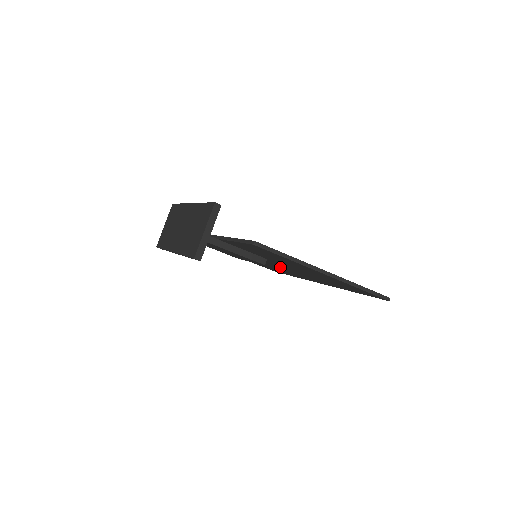
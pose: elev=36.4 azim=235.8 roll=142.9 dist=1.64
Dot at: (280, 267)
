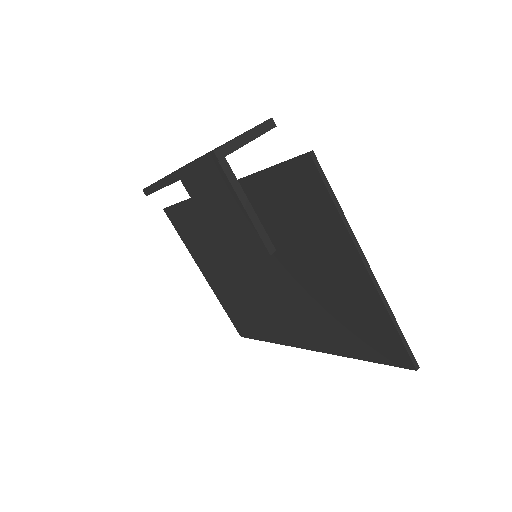
Dot at: (273, 293)
